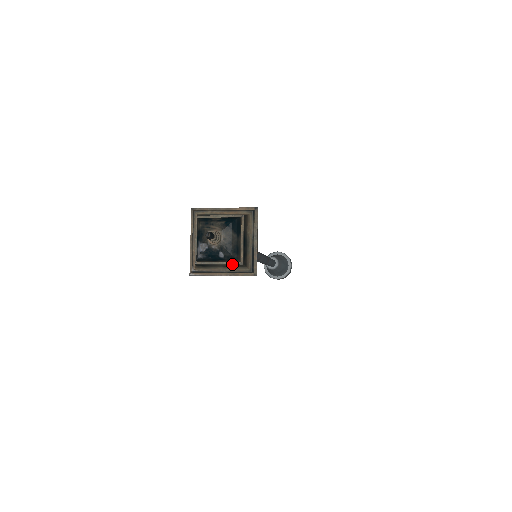
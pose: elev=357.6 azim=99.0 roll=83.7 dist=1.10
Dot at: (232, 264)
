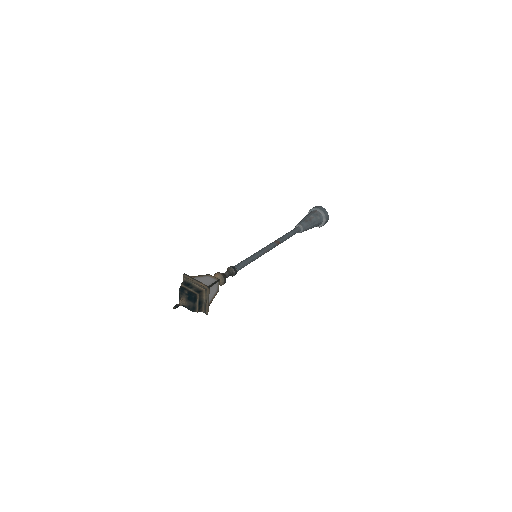
Dot at: (194, 310)
